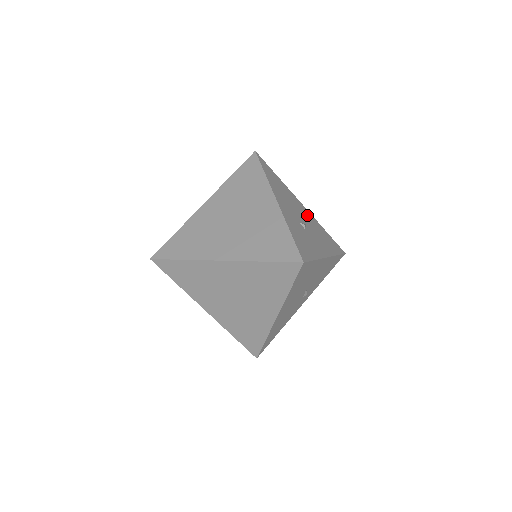
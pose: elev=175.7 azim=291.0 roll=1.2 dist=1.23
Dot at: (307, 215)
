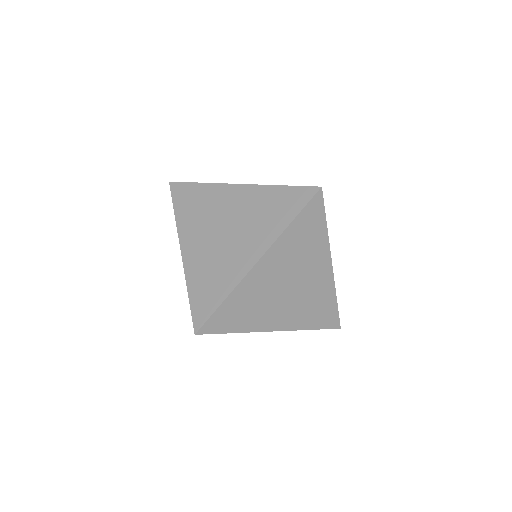
Dot at: occluded
